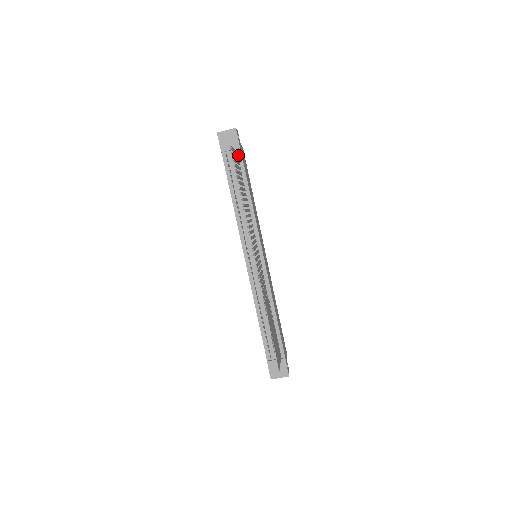
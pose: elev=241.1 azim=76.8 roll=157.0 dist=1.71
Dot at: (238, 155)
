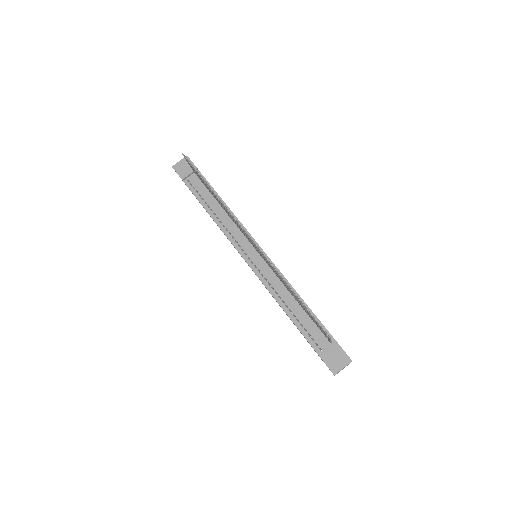
Dot at: occluded
